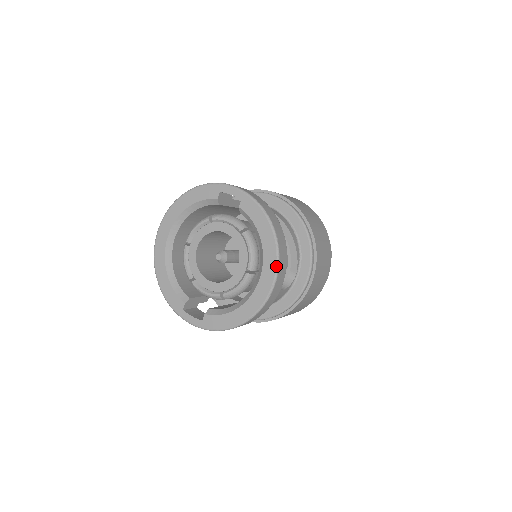
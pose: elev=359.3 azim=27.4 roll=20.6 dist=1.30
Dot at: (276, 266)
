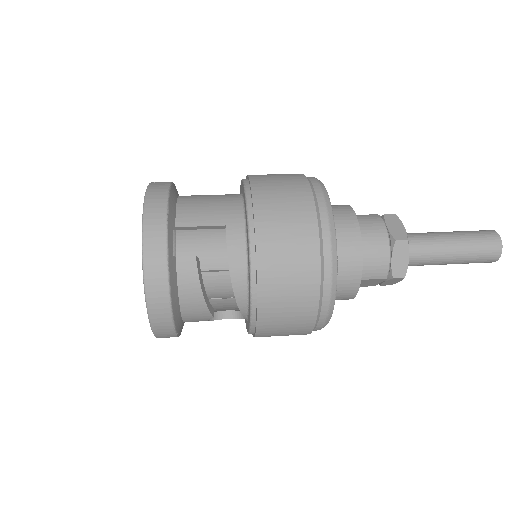
Dot at: (152, 331)
